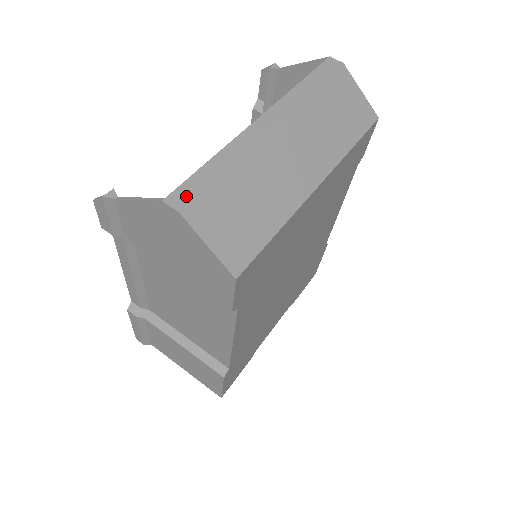
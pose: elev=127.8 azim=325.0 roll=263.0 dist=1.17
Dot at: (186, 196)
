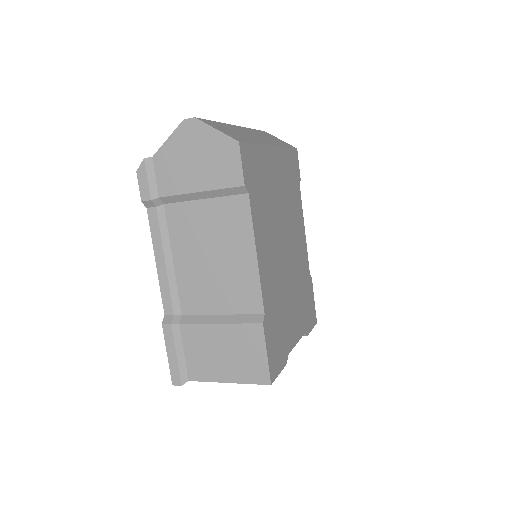
Dot at: occluded
